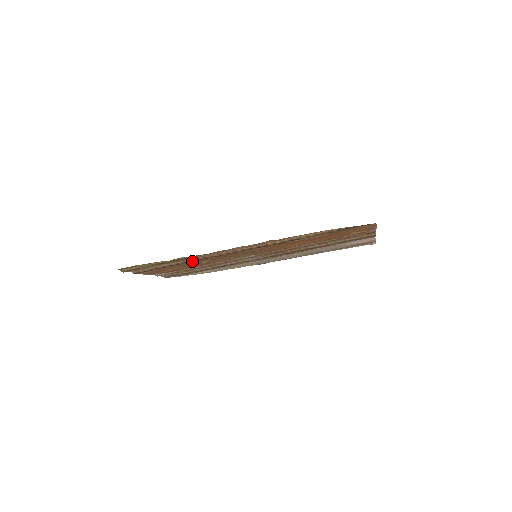
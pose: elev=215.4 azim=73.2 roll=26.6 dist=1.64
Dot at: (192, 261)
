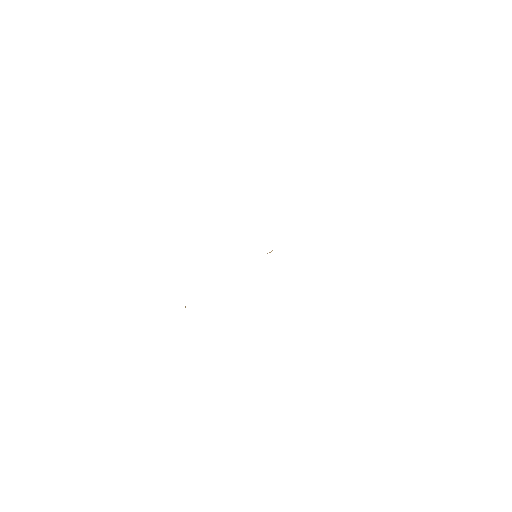
Dot at: occluded
